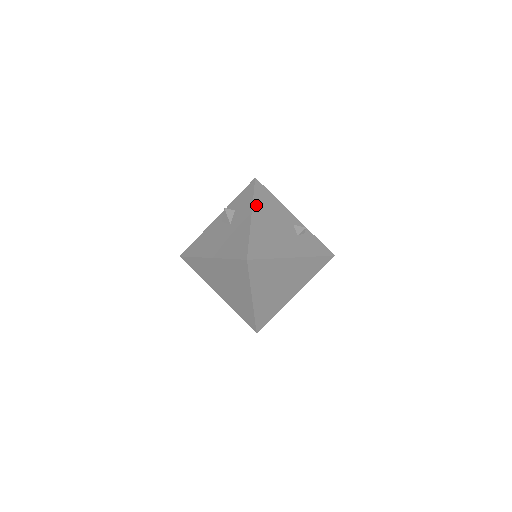
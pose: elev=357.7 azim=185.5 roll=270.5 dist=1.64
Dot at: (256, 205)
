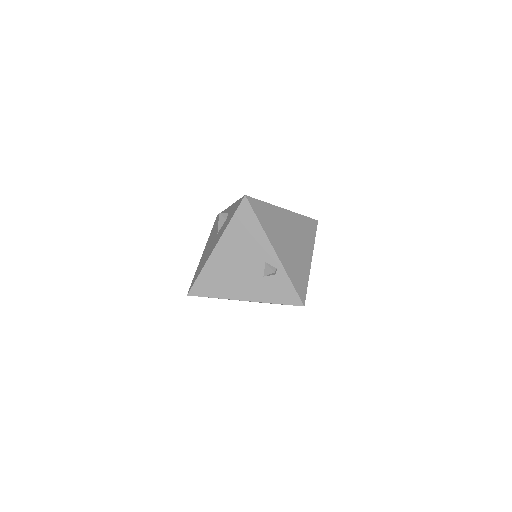
Dot at: (227, 235)
